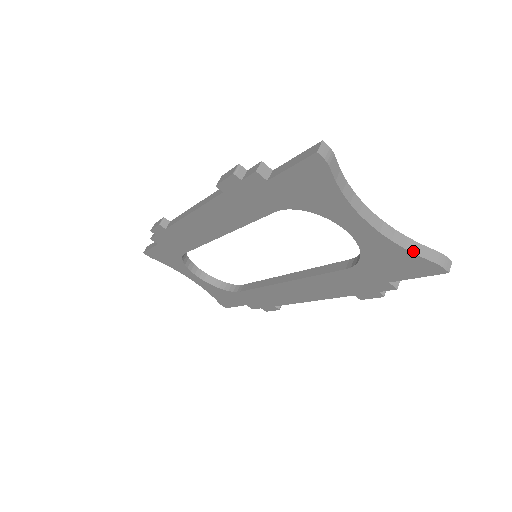
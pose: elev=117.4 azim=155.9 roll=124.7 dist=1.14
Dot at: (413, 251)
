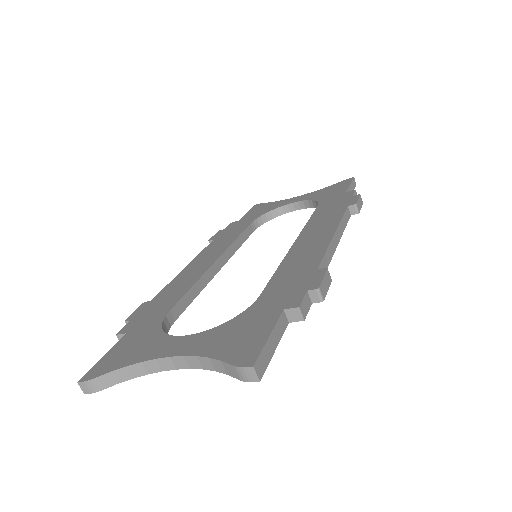
Dot at: (221, 371)
